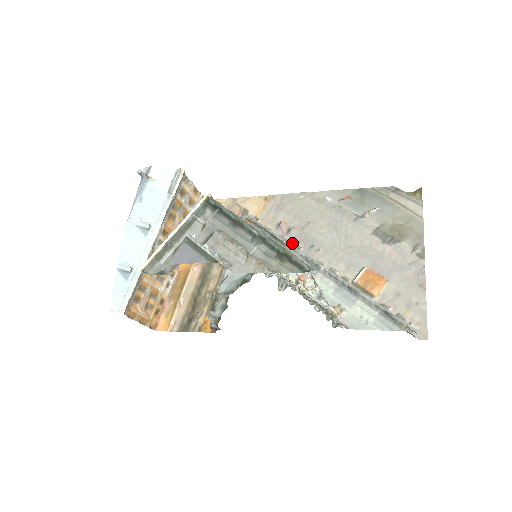
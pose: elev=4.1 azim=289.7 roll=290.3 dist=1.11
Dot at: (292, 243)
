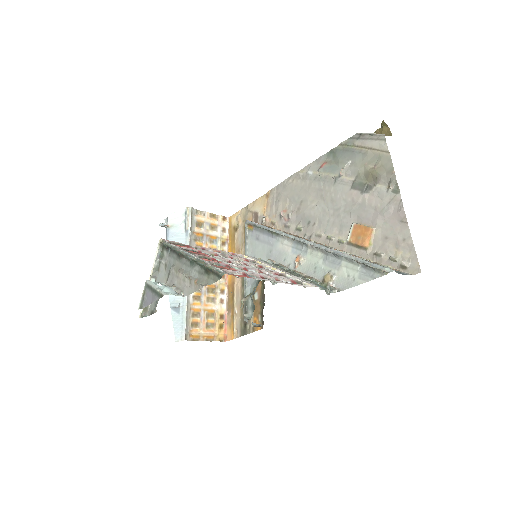
Dot at: (294, 227)
